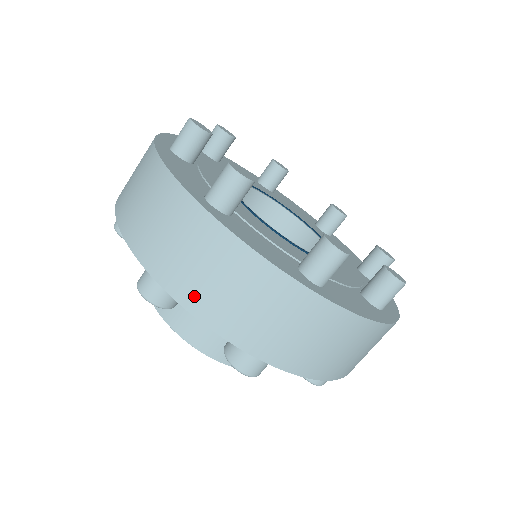
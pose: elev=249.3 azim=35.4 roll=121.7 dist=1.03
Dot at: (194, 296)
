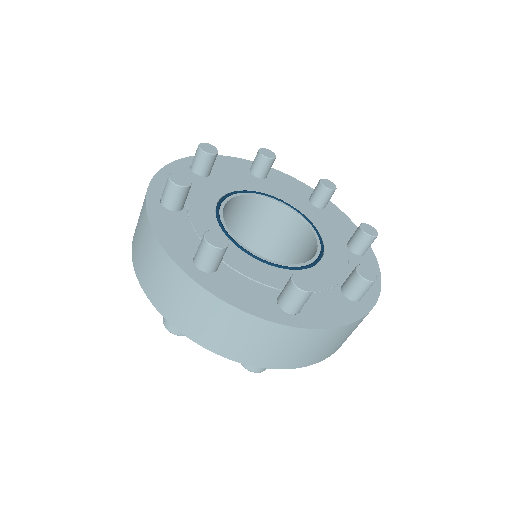
Dot at: (305, 361)
